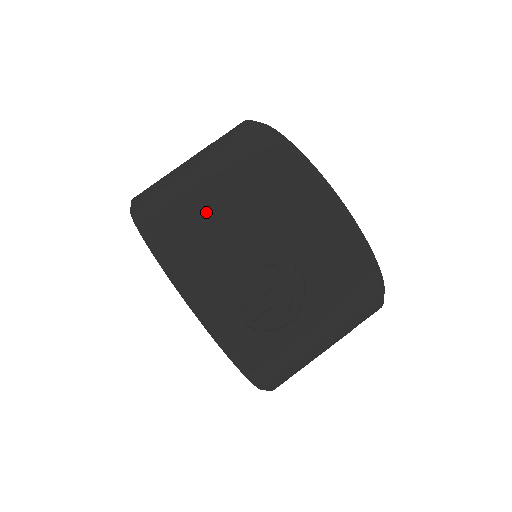
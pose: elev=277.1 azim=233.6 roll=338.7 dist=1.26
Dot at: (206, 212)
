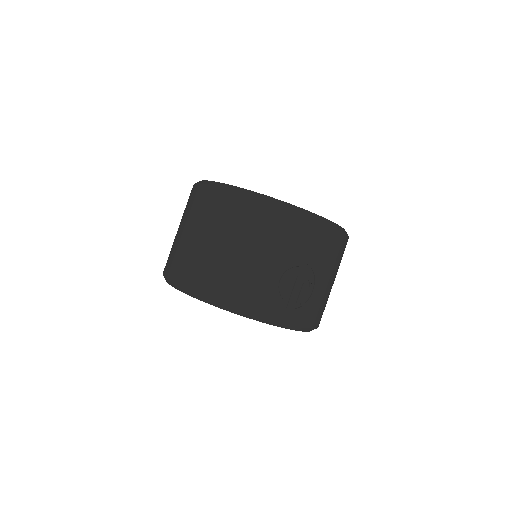
Dot at: (232, 265)
